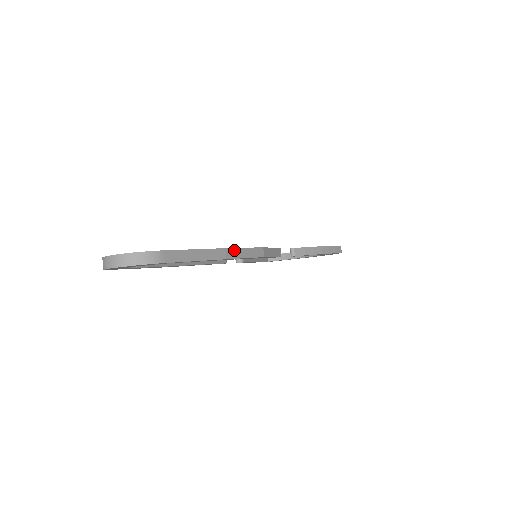
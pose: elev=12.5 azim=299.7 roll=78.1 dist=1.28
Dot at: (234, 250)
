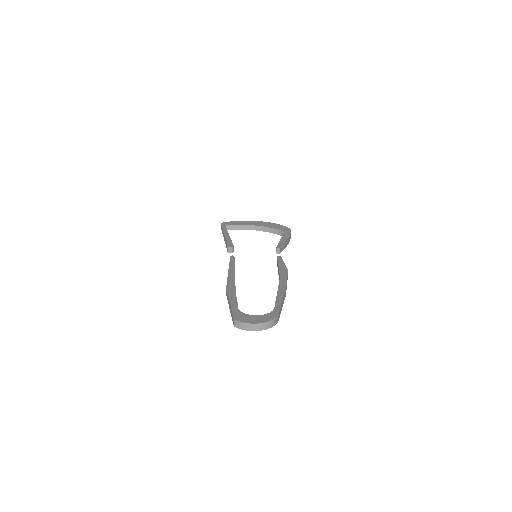
Dot at: (286, 285)
